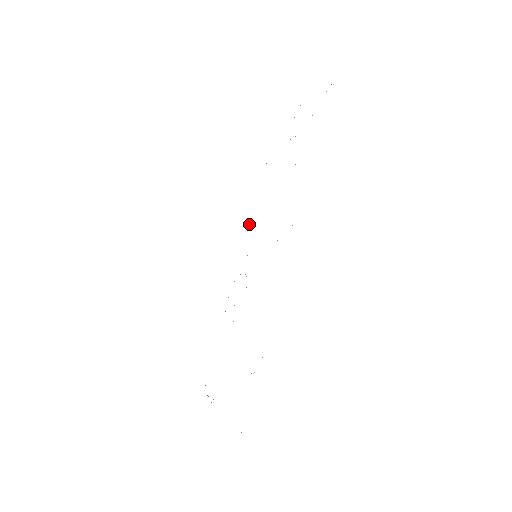
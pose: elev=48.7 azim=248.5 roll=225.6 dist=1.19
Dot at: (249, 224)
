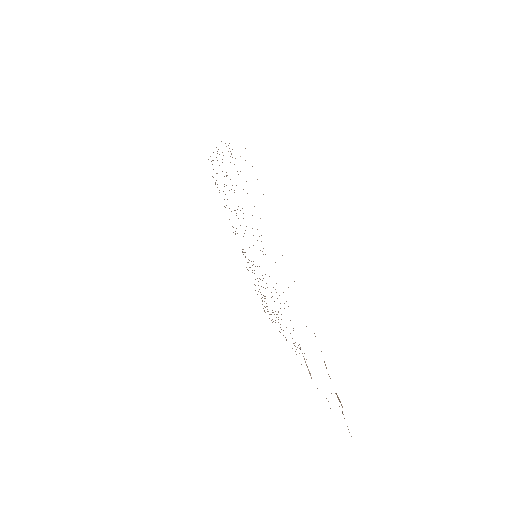
Dot at: occluded
